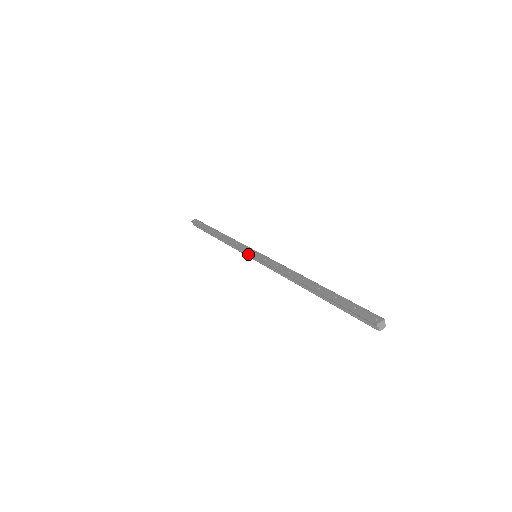
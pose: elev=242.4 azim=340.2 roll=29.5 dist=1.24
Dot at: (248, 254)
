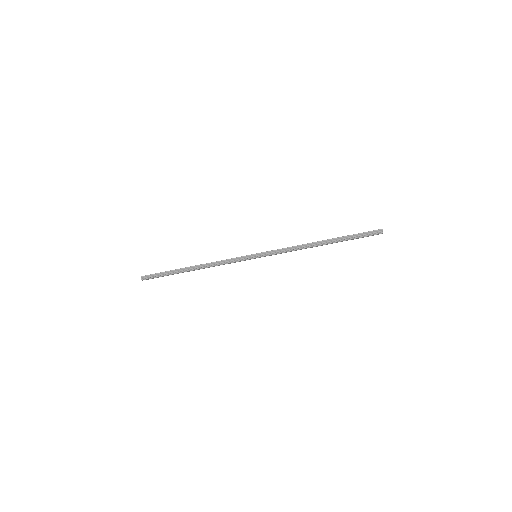
Dot at: (247, 258)
